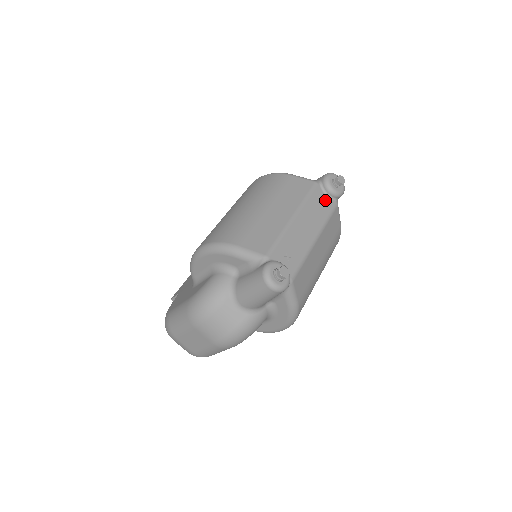
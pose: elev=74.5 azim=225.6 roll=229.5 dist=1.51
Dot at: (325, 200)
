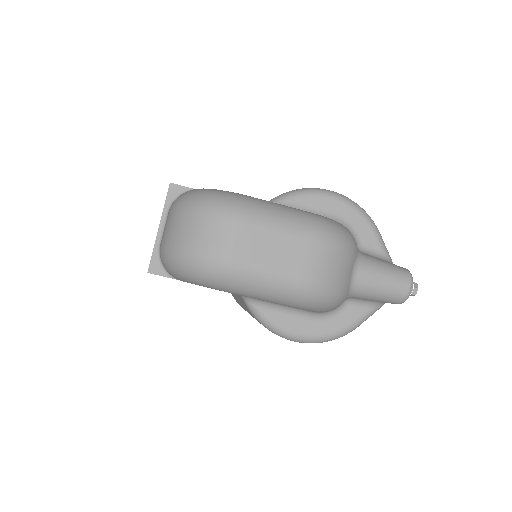
Dot at: occluded
